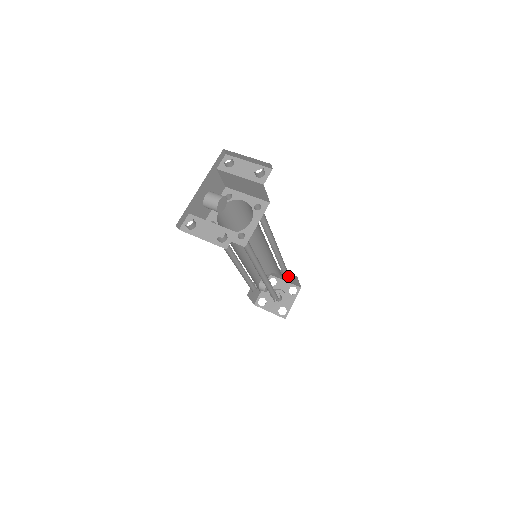
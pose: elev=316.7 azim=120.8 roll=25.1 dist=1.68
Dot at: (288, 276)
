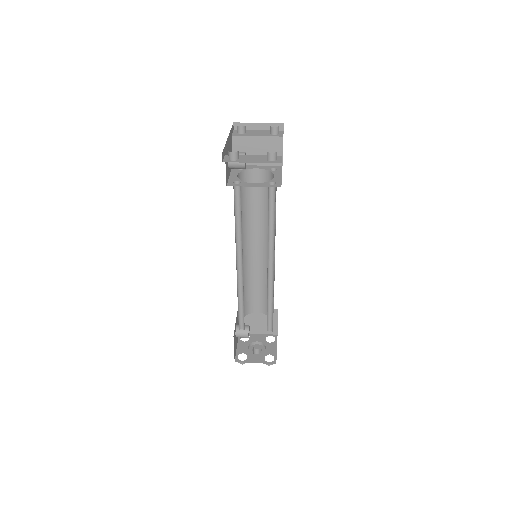
Dot at: occluded
